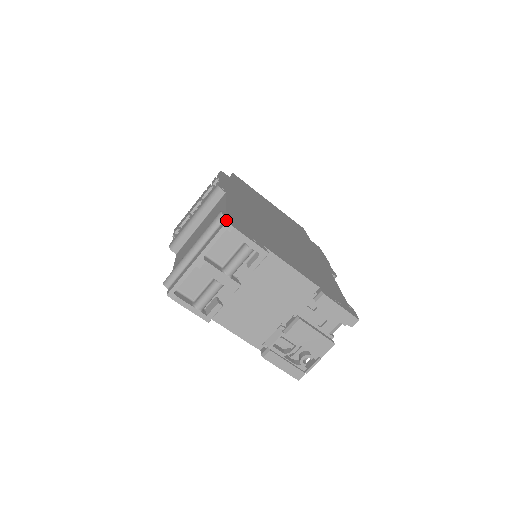
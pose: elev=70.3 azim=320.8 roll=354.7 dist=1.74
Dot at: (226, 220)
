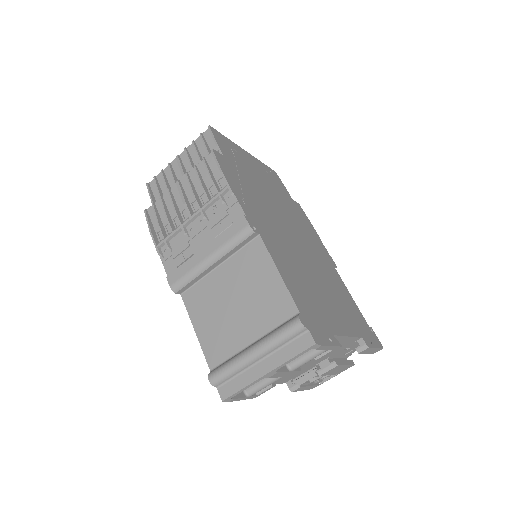
Dot at: (313, 339)
